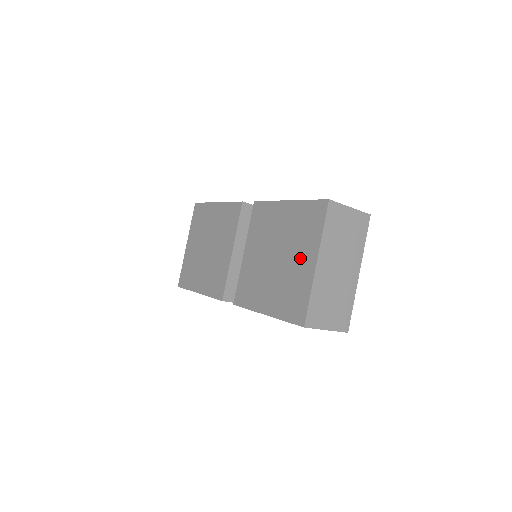
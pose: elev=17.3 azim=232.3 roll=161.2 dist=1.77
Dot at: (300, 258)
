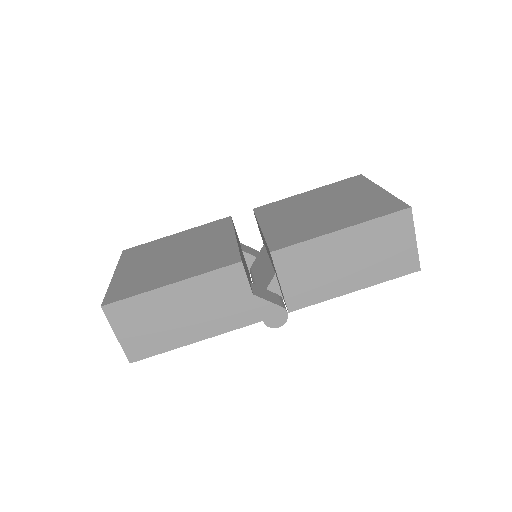
Dot at: (358, 195)
